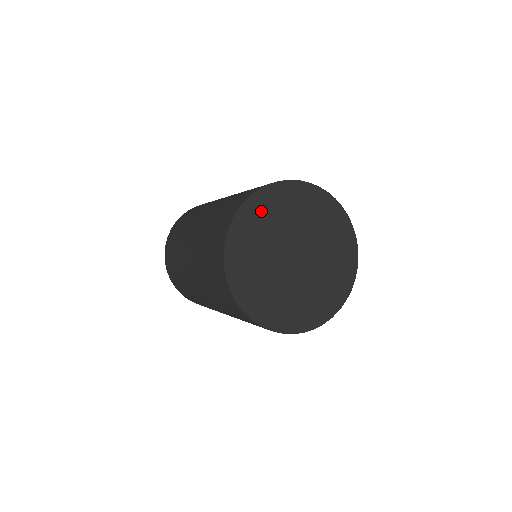
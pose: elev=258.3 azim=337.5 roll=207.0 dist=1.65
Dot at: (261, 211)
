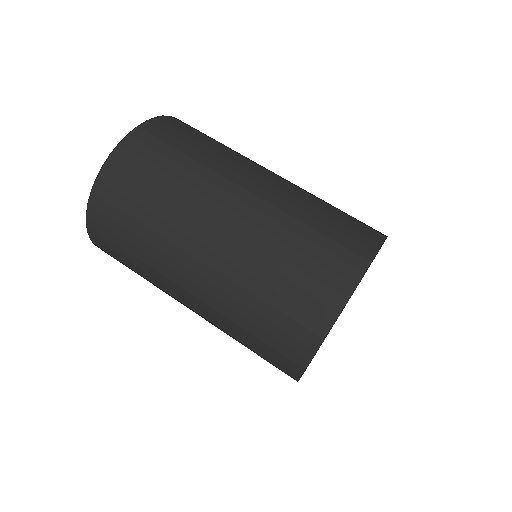
Dot at: occluded
